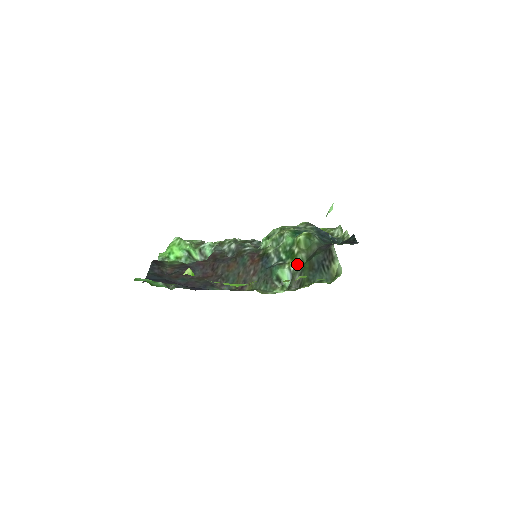
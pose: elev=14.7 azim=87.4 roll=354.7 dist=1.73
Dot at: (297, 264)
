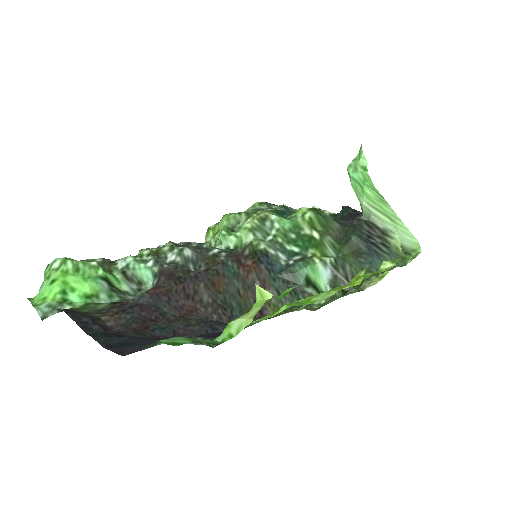
Dot at: (329, 253)
